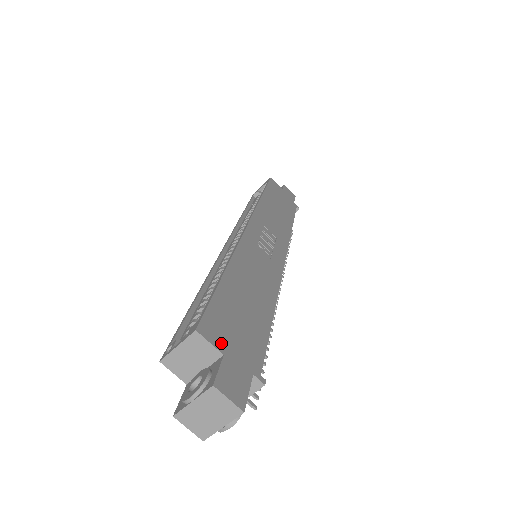
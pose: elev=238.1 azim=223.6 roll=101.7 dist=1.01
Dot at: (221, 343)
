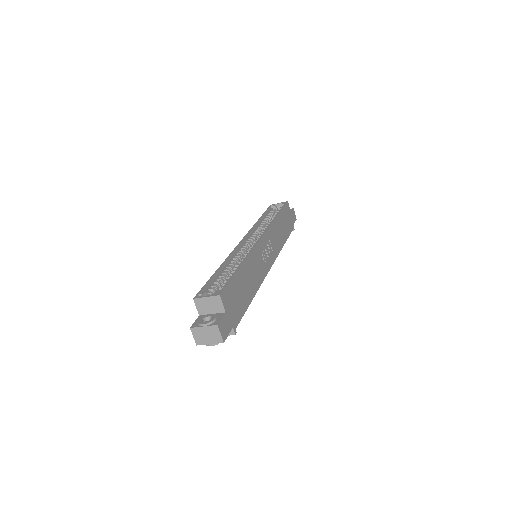
Dot at: (227, 306)
